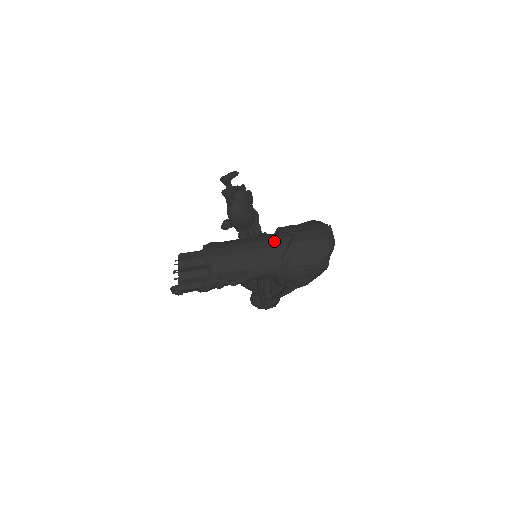
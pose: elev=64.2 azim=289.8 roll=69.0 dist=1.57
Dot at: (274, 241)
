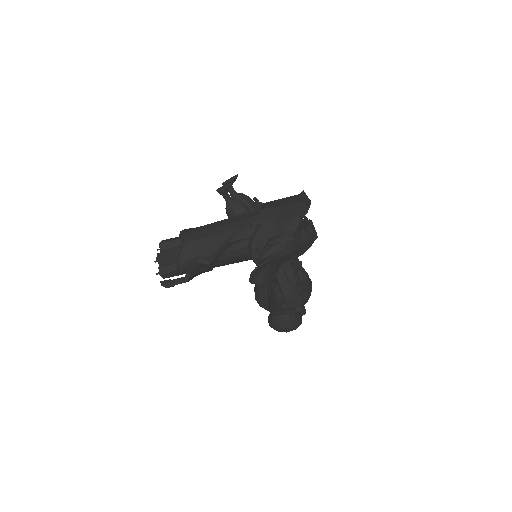
Dot at: (247, 214)
